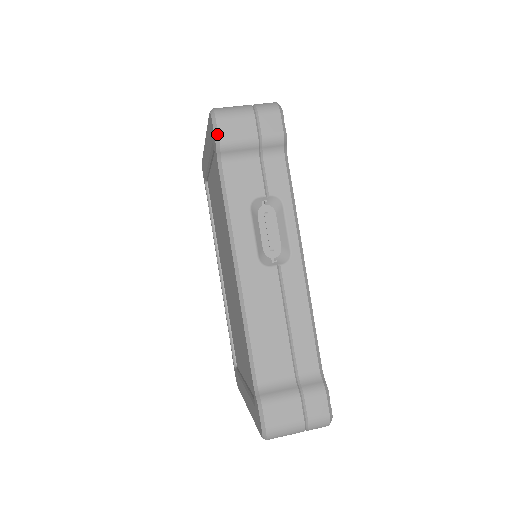
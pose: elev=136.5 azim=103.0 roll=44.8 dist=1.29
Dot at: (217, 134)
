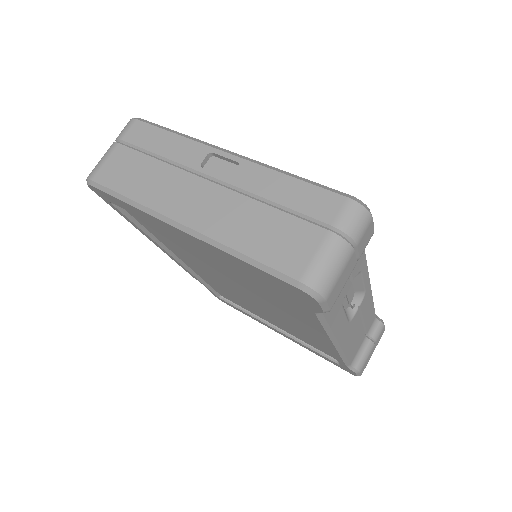
Dot at: (328, 308)
